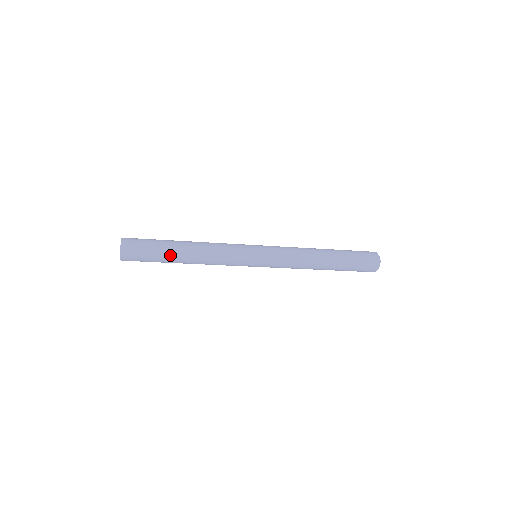
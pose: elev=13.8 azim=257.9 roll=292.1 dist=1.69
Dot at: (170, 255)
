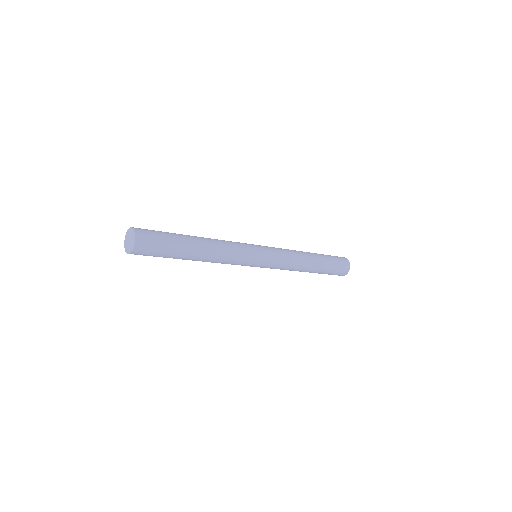
Dot at: (184, 253)
